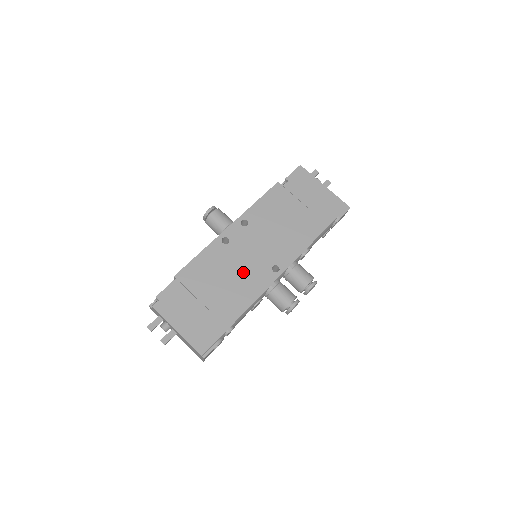
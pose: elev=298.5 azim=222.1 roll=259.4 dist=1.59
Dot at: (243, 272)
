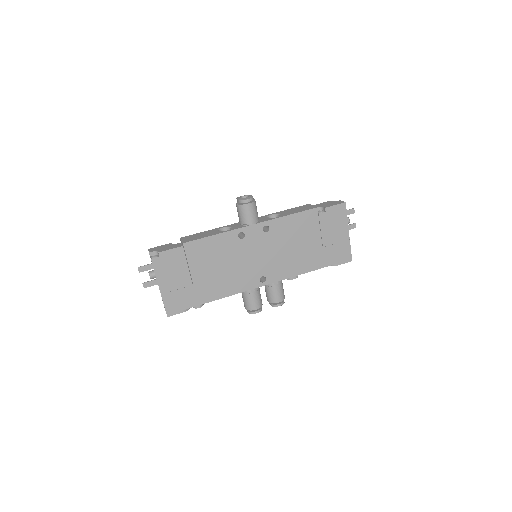
Dot at: (237, 269)
